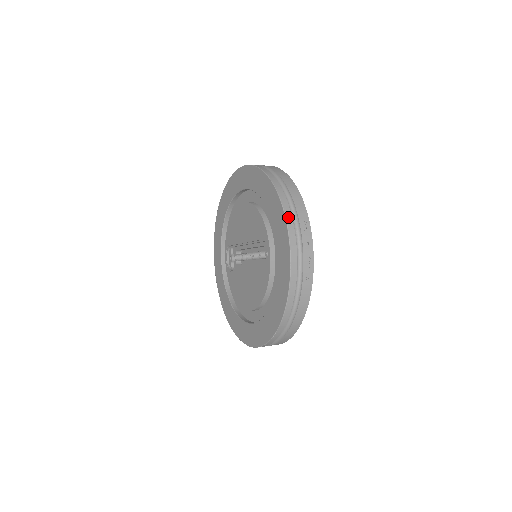
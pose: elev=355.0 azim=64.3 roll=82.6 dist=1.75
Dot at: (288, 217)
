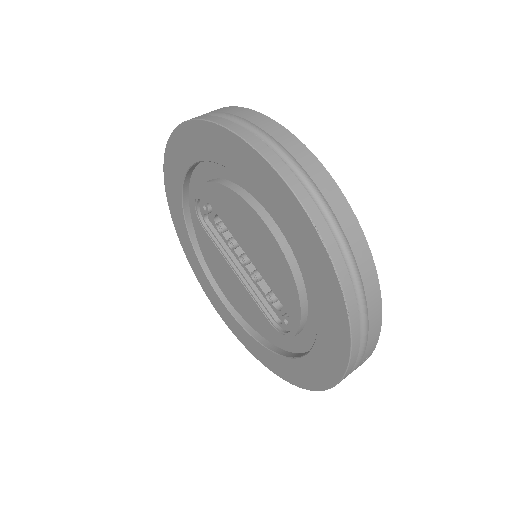
Dot at: (349, 370)
